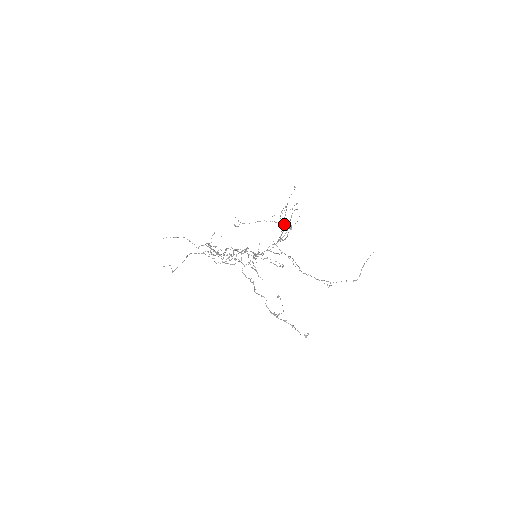
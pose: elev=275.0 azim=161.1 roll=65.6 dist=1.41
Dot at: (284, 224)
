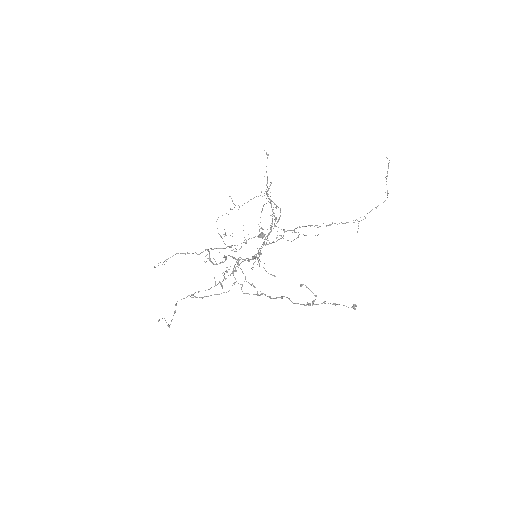
Dot at: occluded
